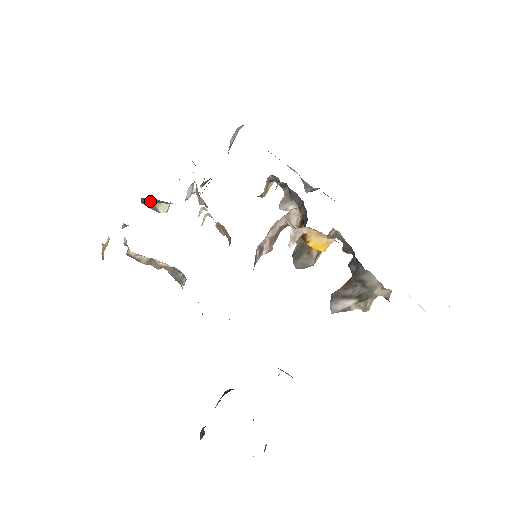
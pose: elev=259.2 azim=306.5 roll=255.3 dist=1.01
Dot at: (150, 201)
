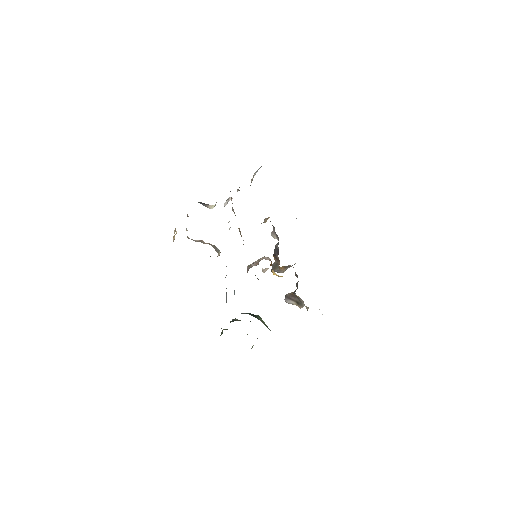
Dot at: (203, 203)
